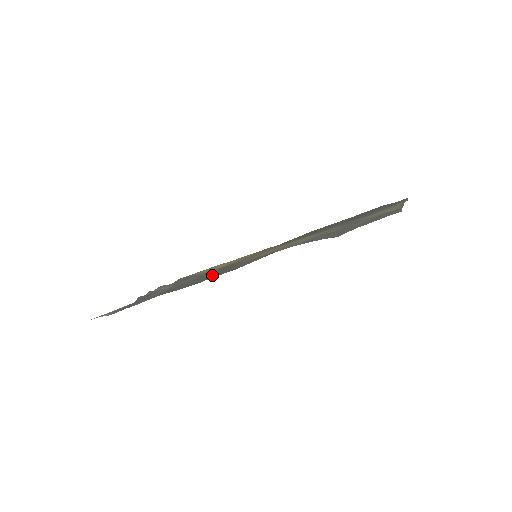
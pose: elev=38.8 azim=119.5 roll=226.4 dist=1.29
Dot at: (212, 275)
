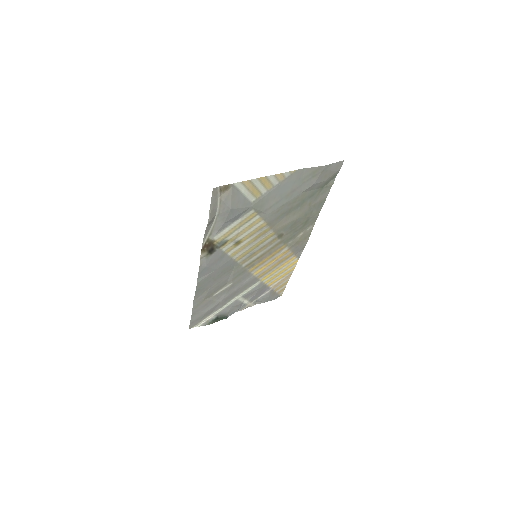
Dot at: (215, 277)
